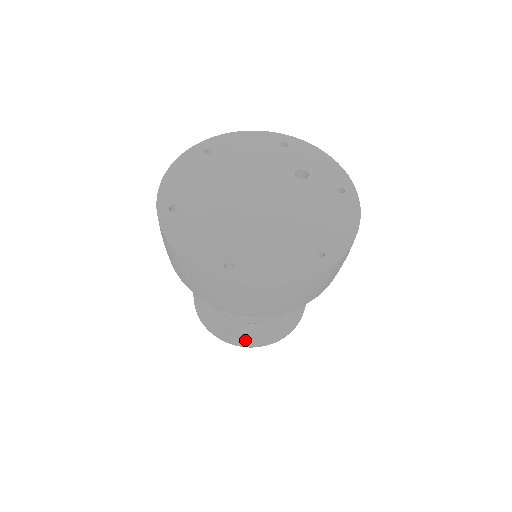
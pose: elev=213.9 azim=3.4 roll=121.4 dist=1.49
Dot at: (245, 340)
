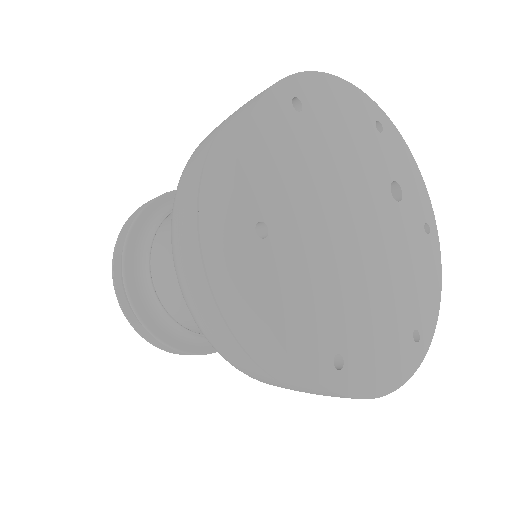
Dot at: (193, 354)
